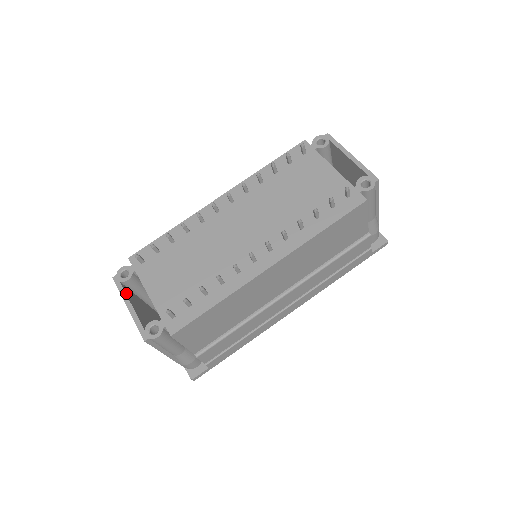
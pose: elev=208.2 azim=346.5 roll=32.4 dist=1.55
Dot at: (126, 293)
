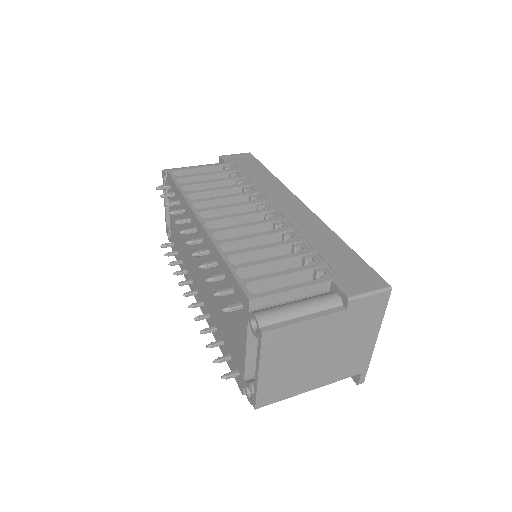
Dot at: (166, 191)
